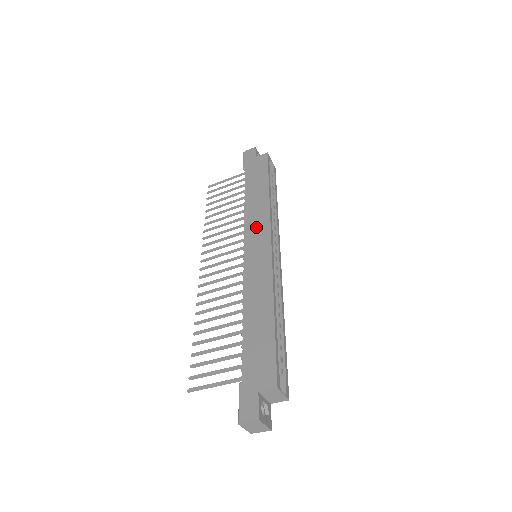
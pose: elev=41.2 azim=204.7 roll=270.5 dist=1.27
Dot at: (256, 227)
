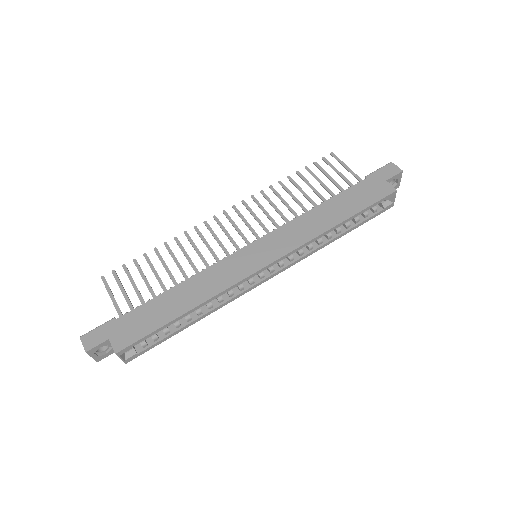
Dot at: (284, 238)
